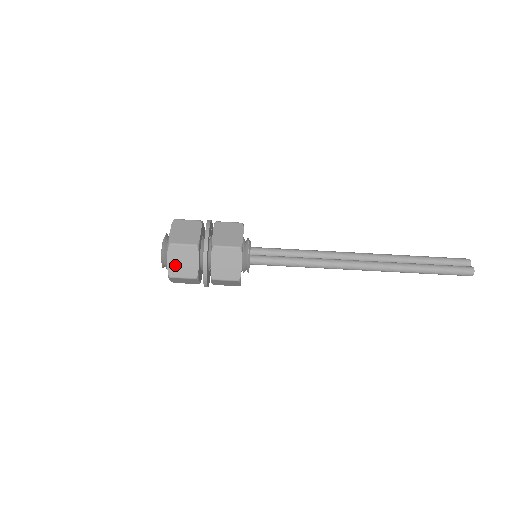
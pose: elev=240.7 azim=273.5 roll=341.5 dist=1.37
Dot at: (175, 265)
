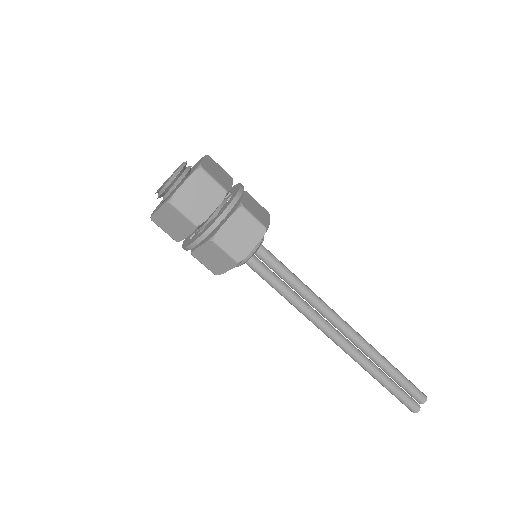
Dot at: (163, 218)
